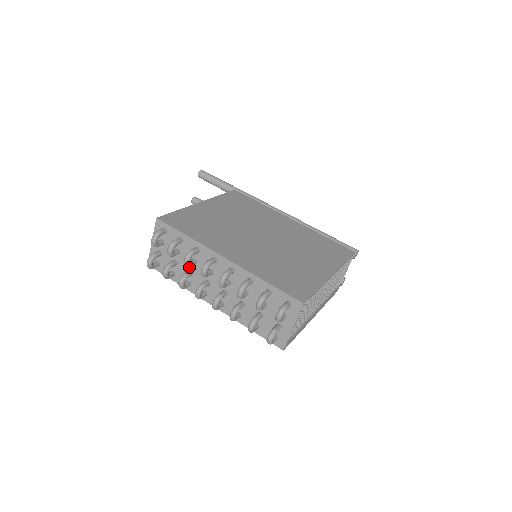
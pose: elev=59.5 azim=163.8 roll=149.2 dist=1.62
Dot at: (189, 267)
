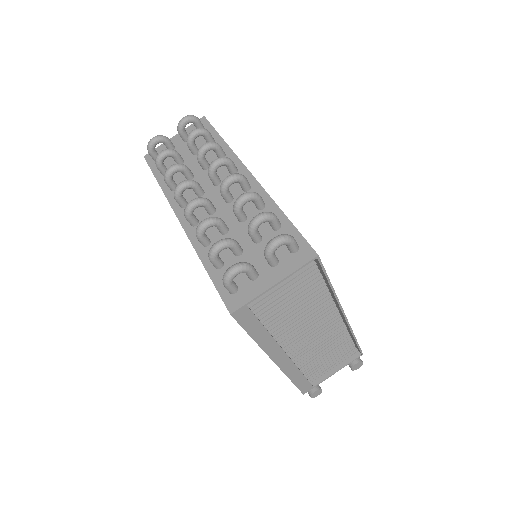
Dot at: (193, 171)
